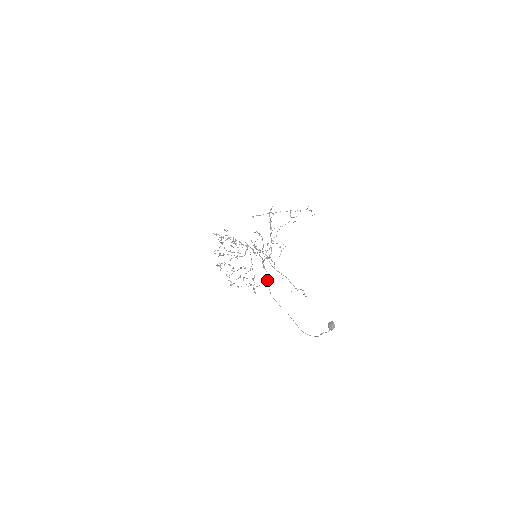
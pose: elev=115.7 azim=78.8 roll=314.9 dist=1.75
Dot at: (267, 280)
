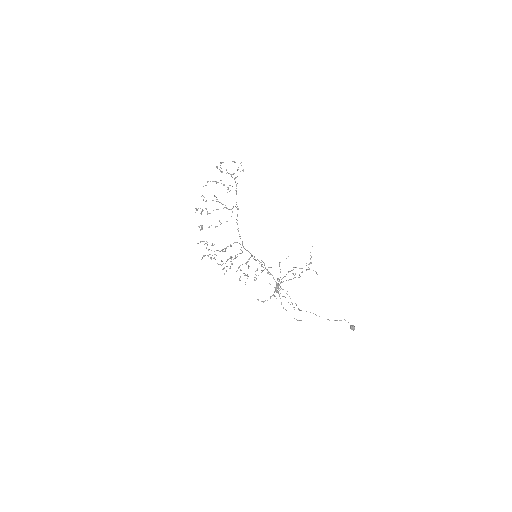
Dot at: (288, 302)
